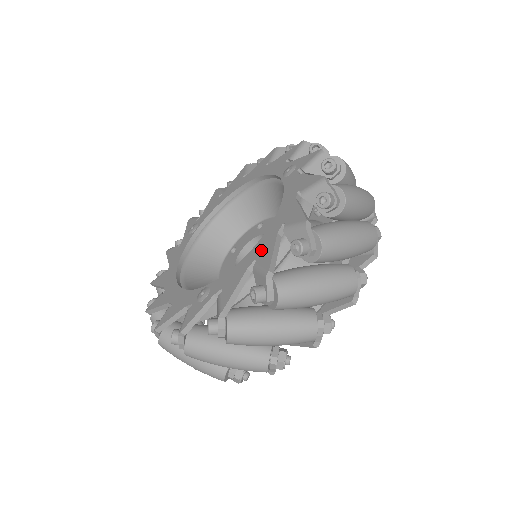
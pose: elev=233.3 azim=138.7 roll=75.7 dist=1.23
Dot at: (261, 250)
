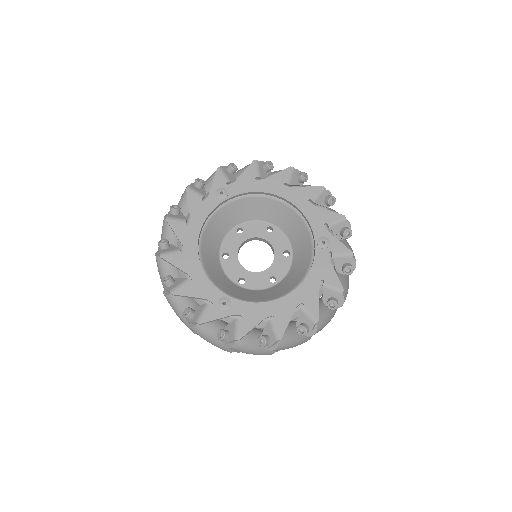
Dot at: (280, 311)
